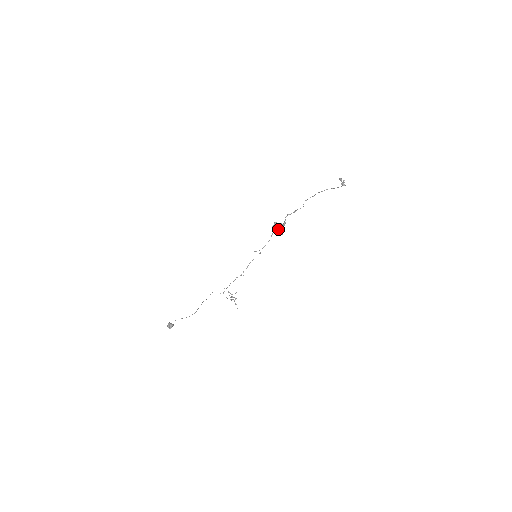
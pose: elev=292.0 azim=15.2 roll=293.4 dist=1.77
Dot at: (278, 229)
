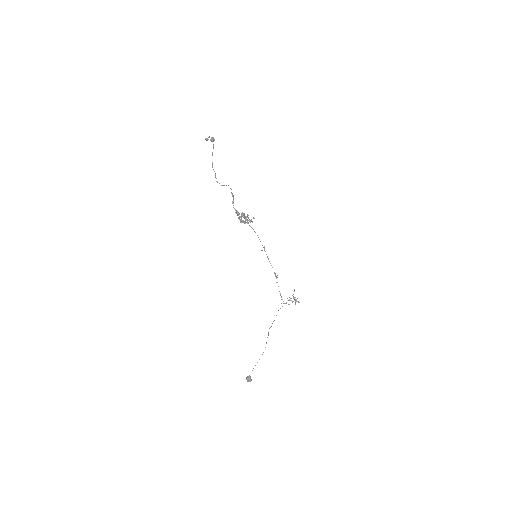
Dot at: (245, 220)
